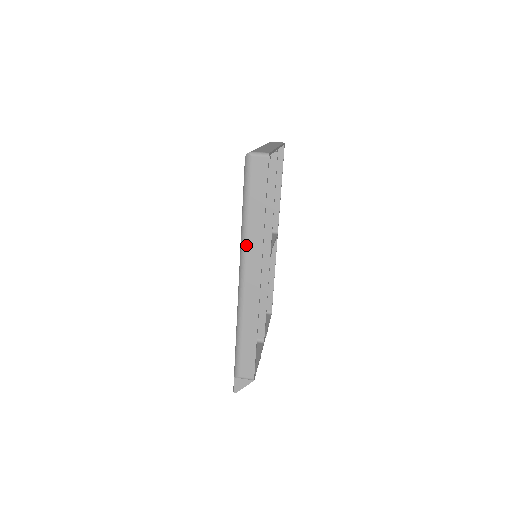
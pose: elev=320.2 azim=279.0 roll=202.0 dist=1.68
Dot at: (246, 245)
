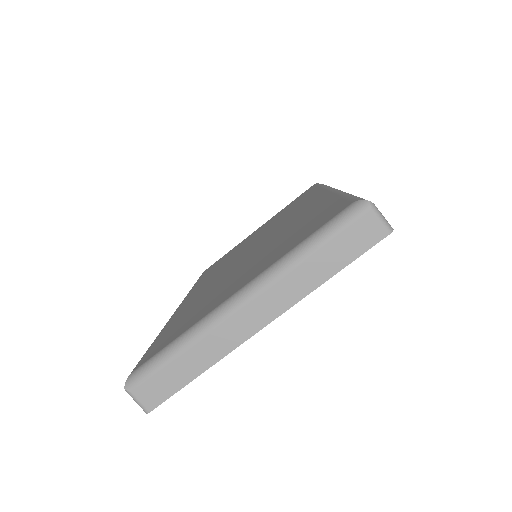
Dot at: occluded
